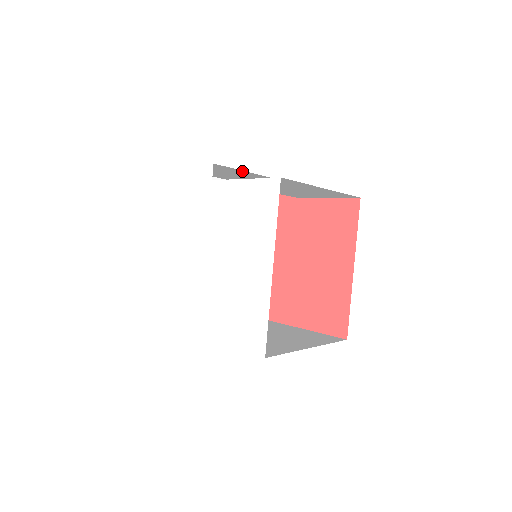
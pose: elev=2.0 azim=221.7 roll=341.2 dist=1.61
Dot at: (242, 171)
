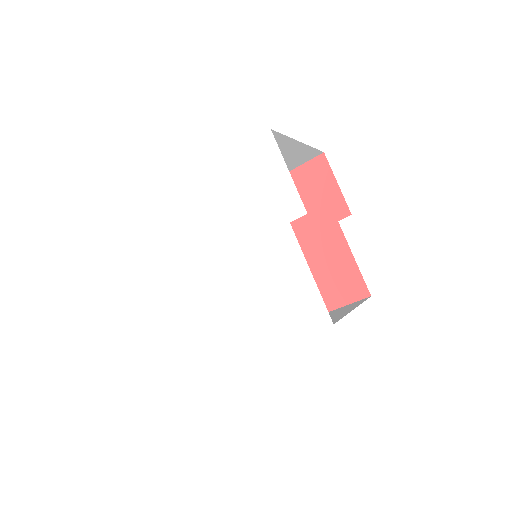
Dot at: occluded
